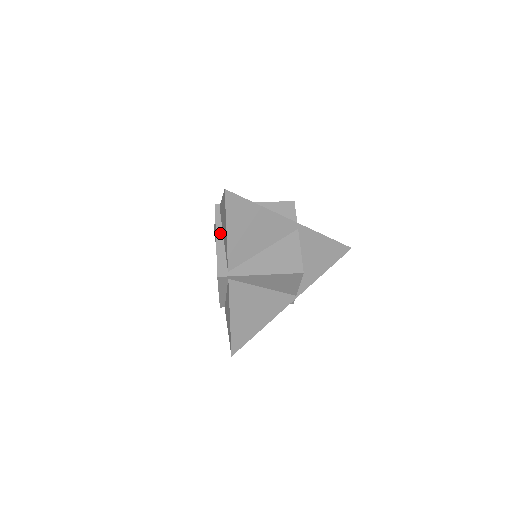
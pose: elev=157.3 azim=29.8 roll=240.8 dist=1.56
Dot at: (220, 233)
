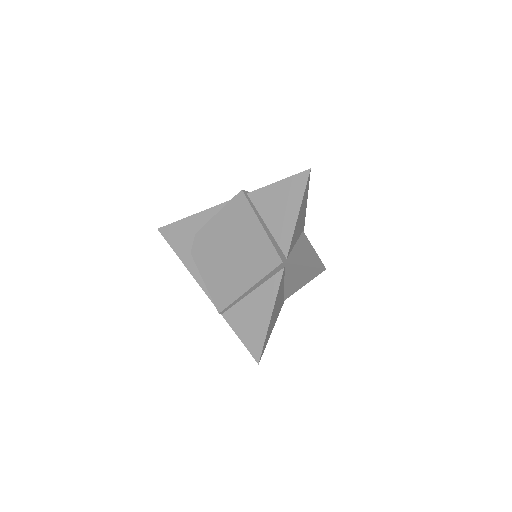
Dot at: (261, 219)
